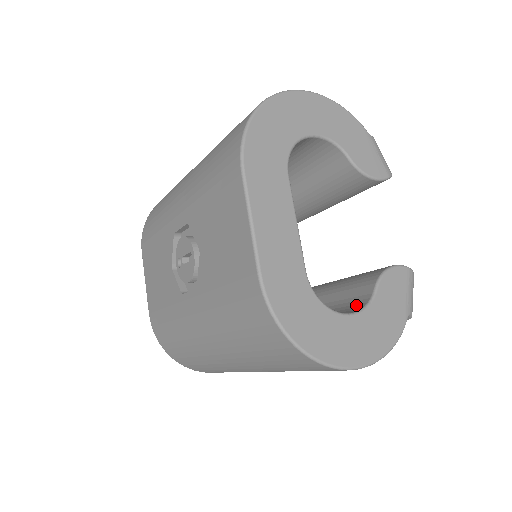
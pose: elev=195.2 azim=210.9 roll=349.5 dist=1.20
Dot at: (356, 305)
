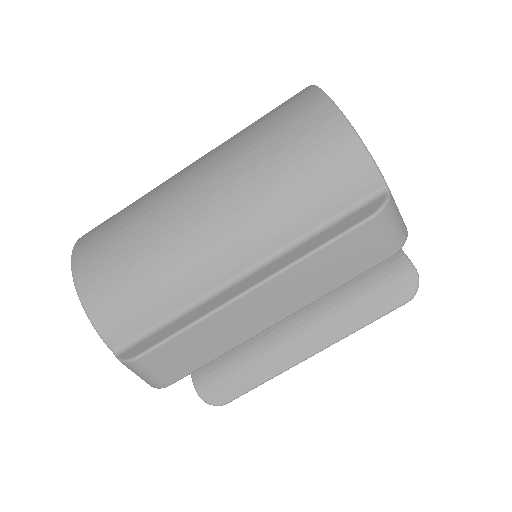
Dot at: occluded
